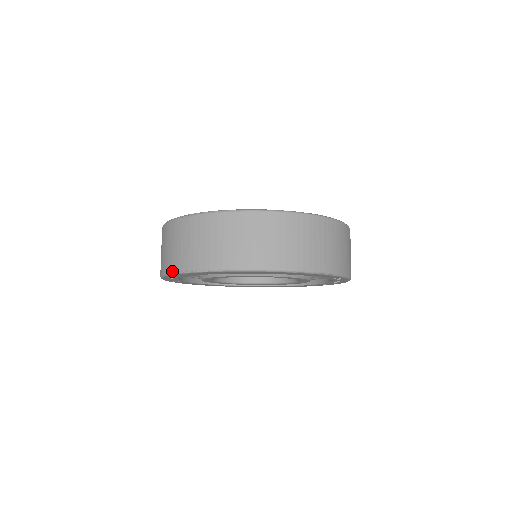
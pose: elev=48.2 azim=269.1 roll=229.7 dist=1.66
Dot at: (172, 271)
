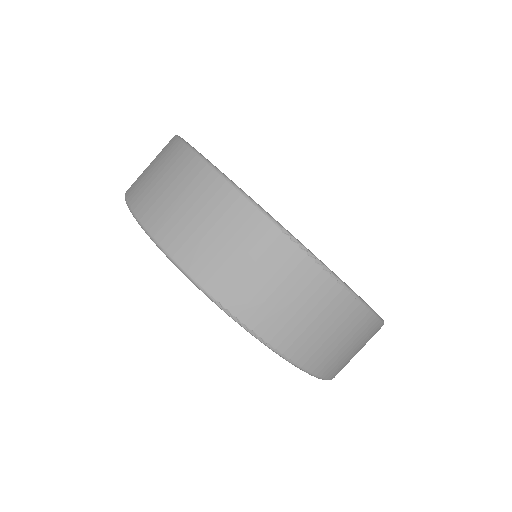
Dot at: (202, 285)
